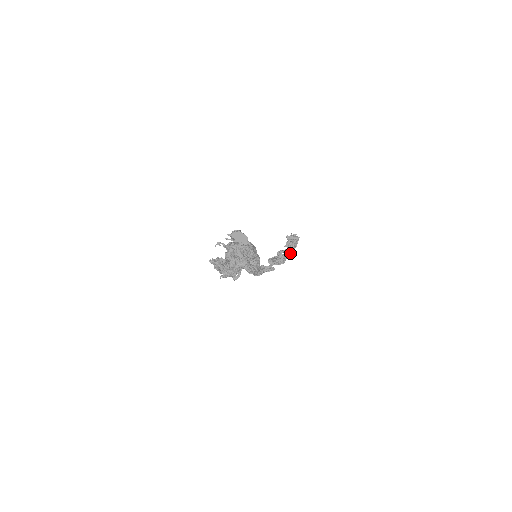
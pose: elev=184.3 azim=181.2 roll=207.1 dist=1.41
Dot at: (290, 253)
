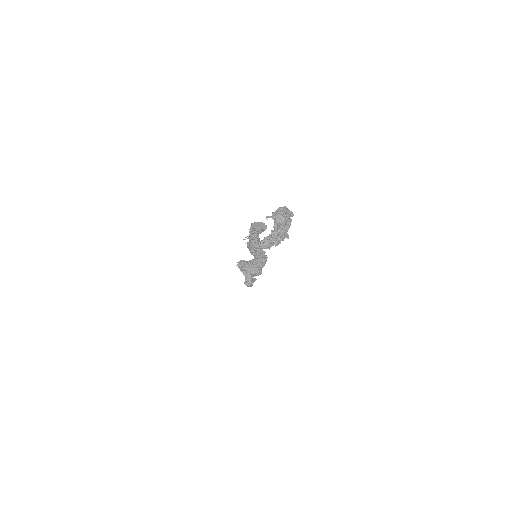
Dot at: occluded
